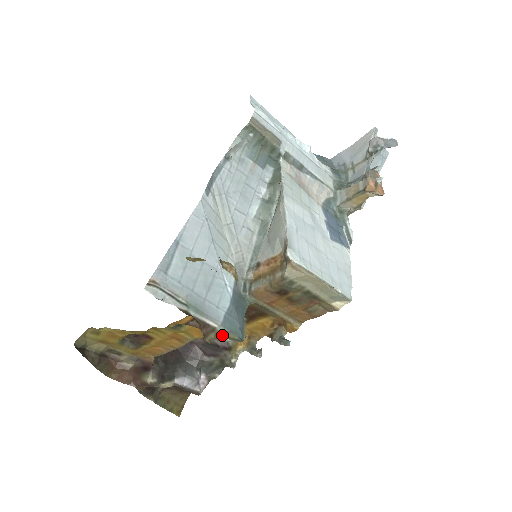
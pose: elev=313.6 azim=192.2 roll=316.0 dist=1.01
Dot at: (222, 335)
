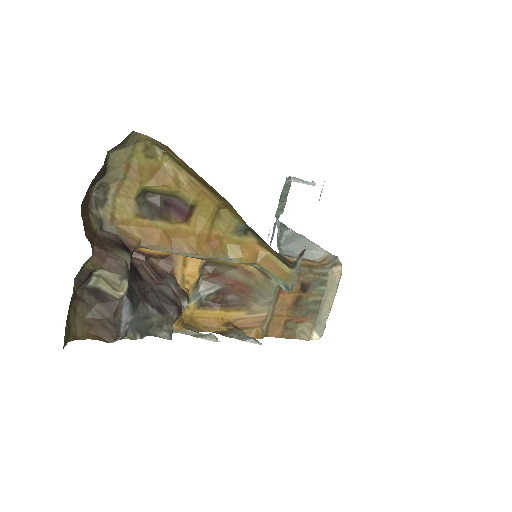
Dot at: (291, 269)
